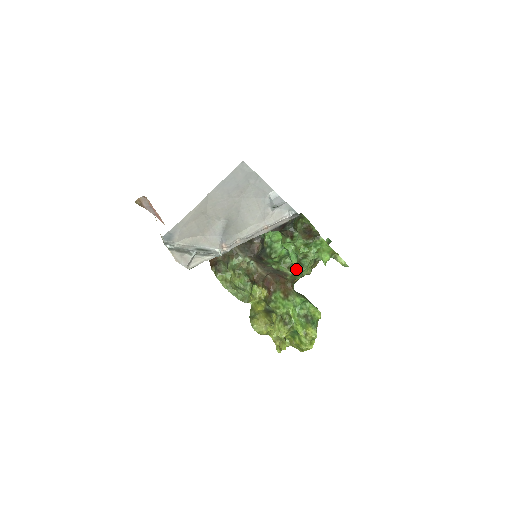
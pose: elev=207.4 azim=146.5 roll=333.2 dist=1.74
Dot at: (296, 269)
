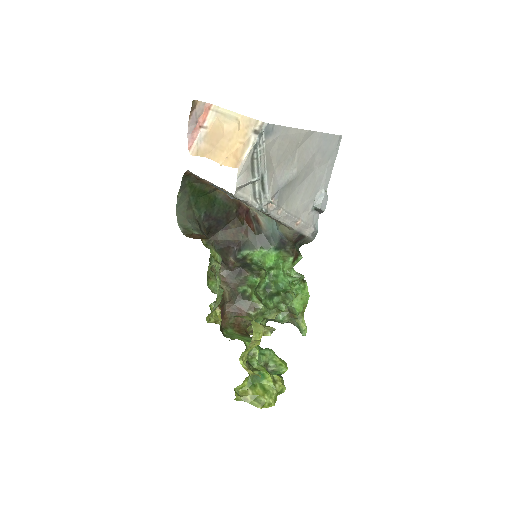
Dot at: (266, 307)
